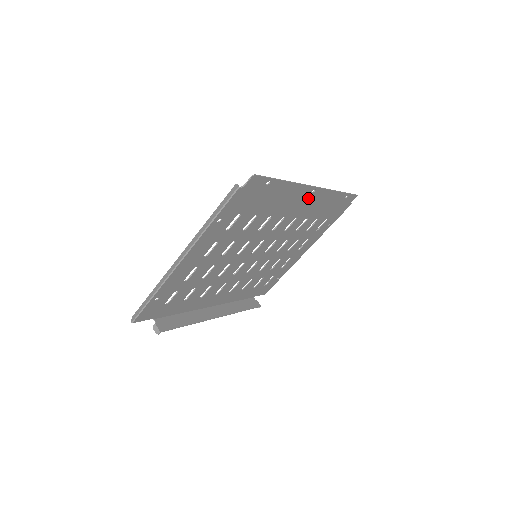
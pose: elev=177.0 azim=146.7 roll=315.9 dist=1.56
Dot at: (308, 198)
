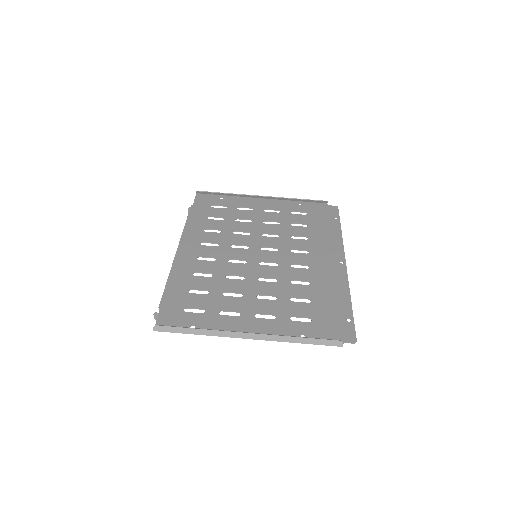
Dot at: (333, 260)
